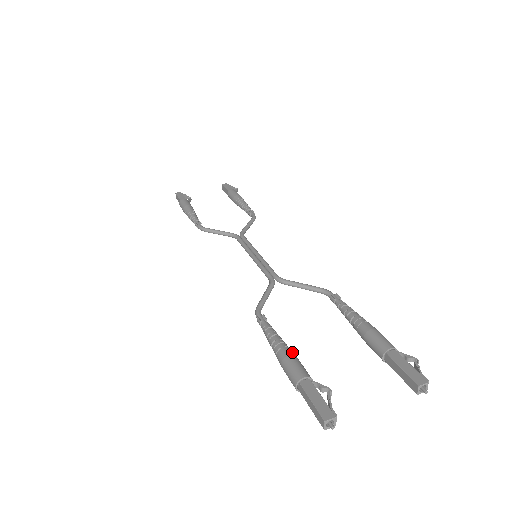
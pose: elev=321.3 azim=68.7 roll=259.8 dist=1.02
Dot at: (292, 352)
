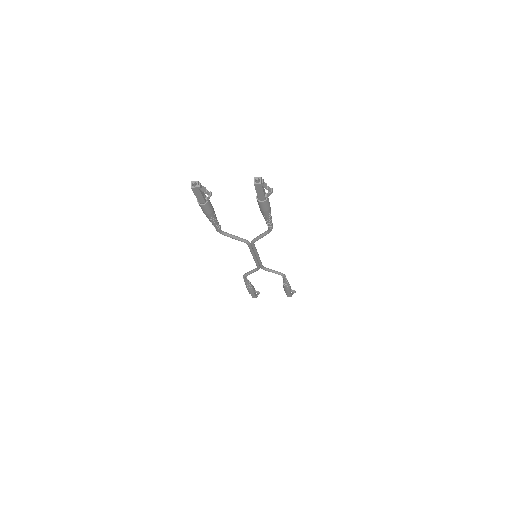
Dot at: occluded
